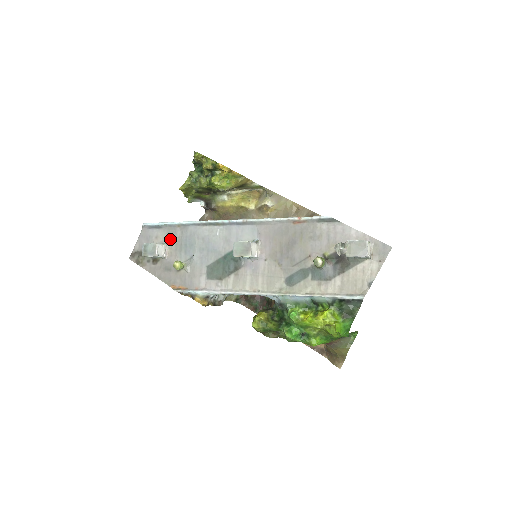
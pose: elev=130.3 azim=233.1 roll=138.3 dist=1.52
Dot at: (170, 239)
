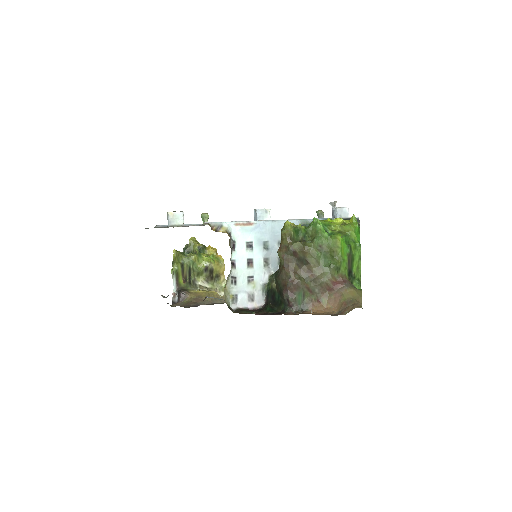
Dot at: occluded
